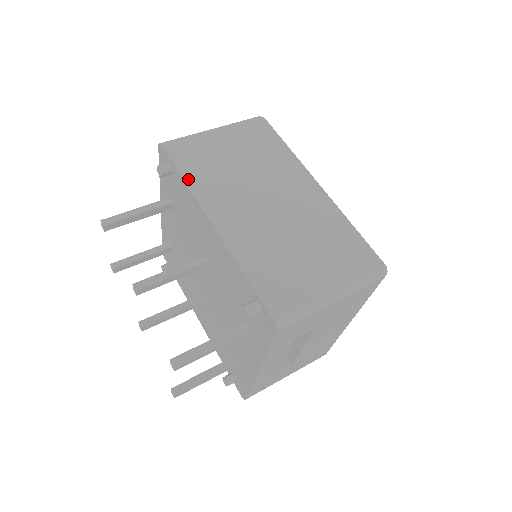
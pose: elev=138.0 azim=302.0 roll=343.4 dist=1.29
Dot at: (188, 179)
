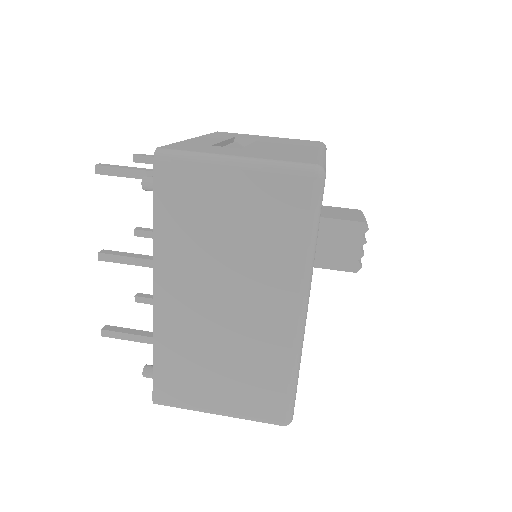
Dot at: (158, 227)
